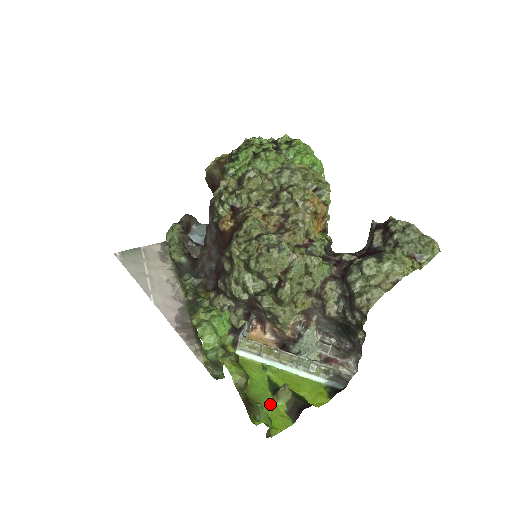
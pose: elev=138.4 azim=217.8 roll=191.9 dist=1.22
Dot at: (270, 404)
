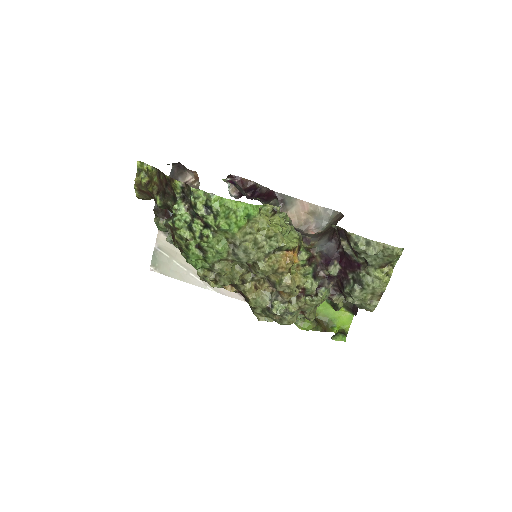
Dot at: (334, 313)
